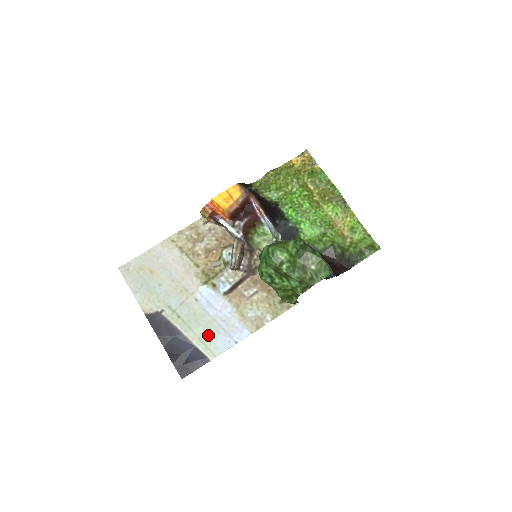
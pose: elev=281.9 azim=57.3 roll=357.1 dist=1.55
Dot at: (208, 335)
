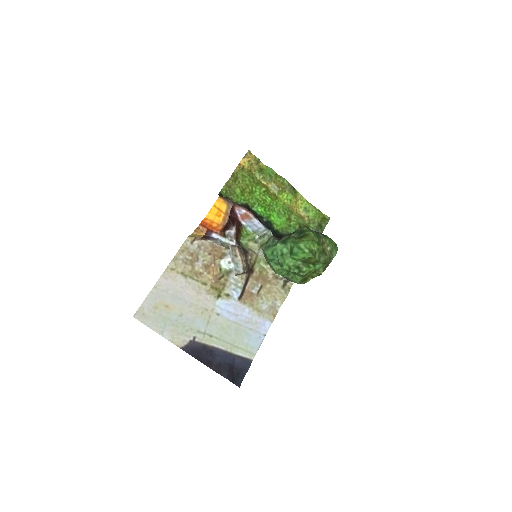
Dot at: (242, 340)
